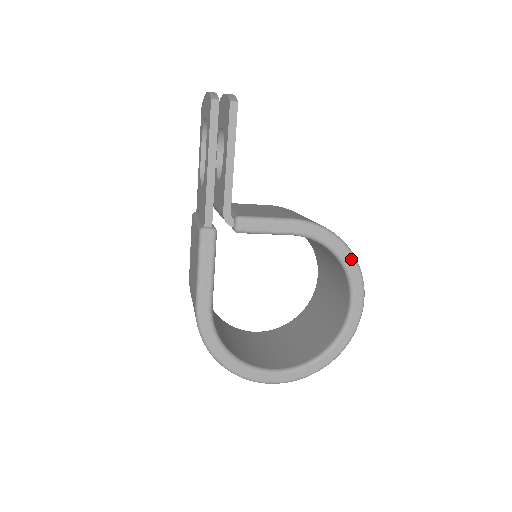
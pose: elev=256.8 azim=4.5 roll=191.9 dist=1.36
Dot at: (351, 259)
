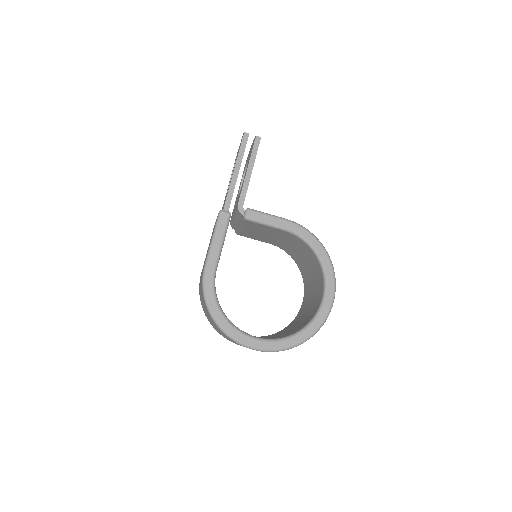
Dot at: (327, 258)
